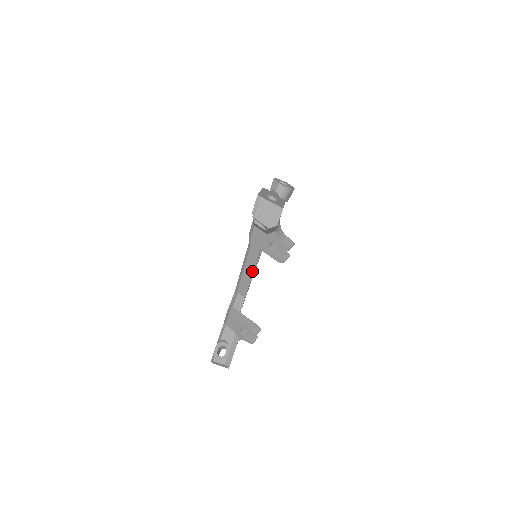
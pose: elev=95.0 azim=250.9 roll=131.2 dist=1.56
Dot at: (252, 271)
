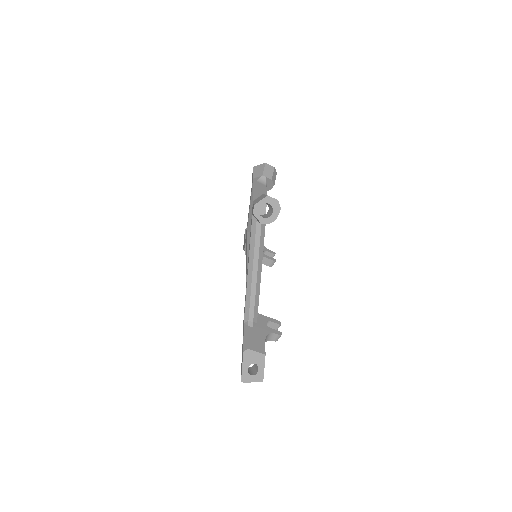
Dot at: occluded
